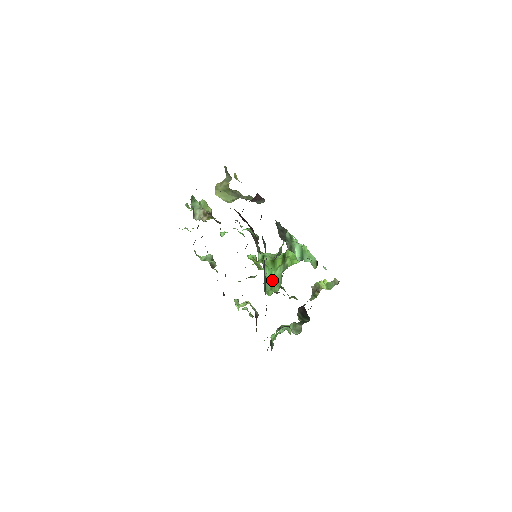
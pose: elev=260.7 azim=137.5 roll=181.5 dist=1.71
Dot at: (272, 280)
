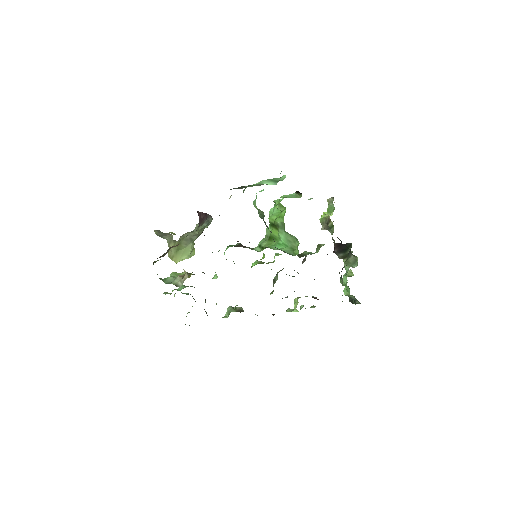
Dot at: (286, 246)
